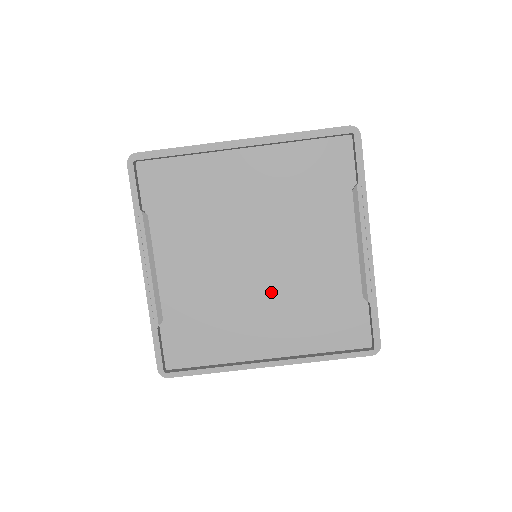
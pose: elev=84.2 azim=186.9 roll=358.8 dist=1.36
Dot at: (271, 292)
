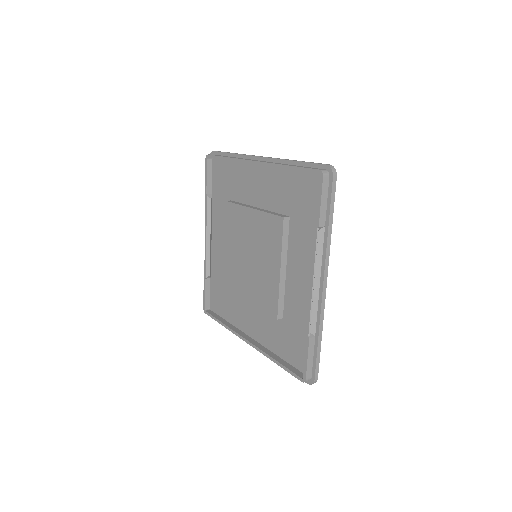
Dot at: (254, 289)
